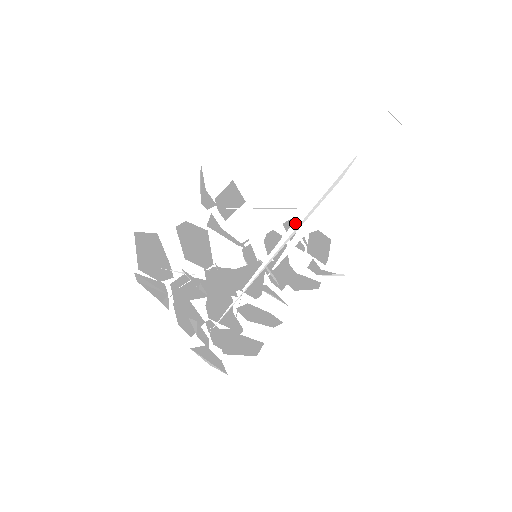
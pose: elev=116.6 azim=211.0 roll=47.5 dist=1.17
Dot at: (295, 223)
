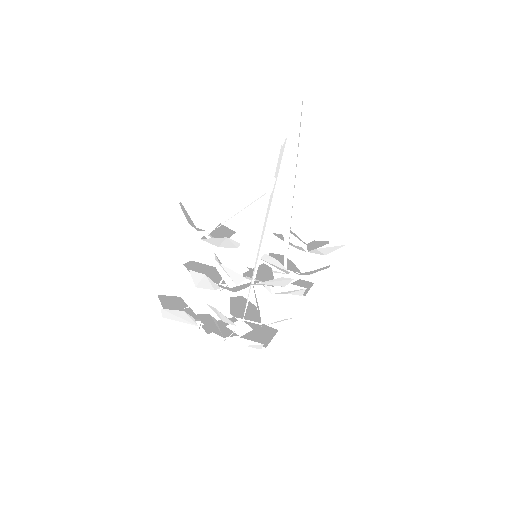
Dot at: (268, 207)
